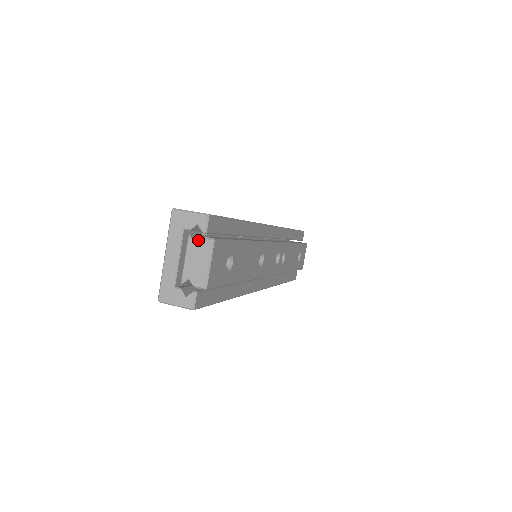
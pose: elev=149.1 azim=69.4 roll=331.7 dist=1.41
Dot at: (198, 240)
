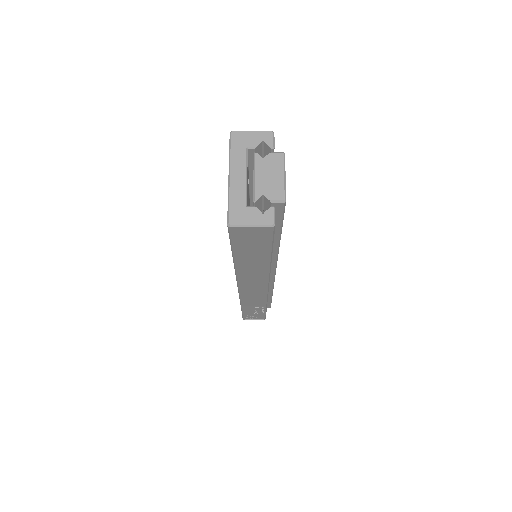
Dot at: (267, 155)
